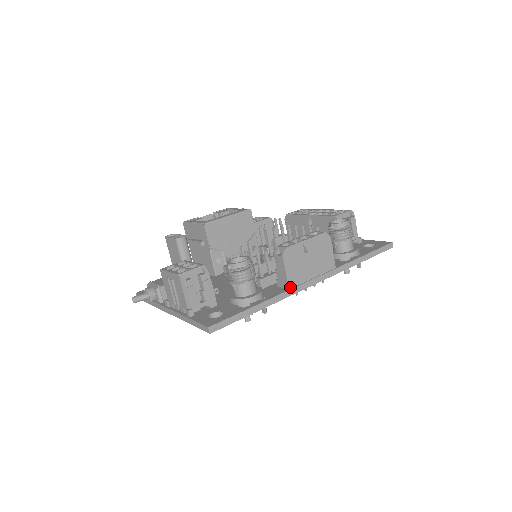
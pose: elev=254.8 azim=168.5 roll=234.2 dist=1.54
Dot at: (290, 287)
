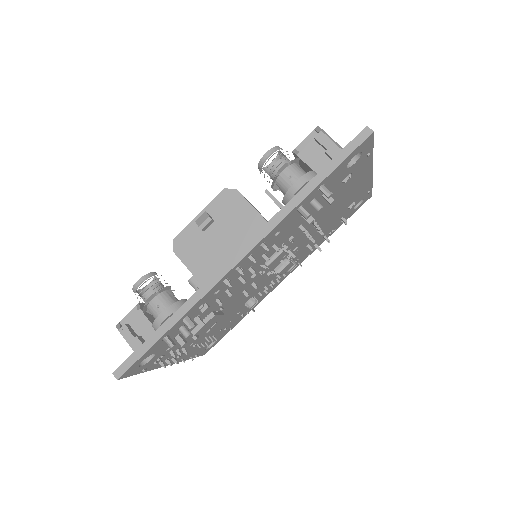
Dot at: (203, 282)
